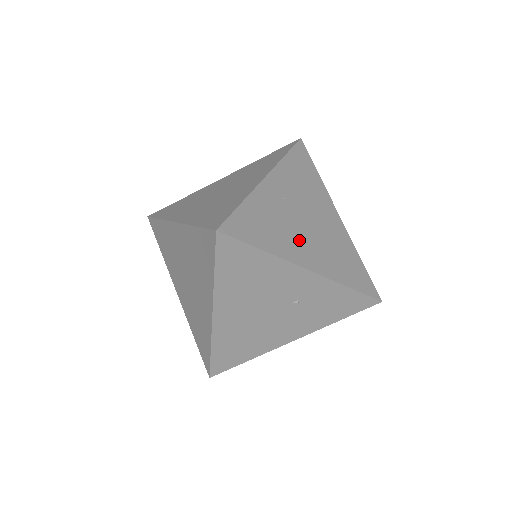
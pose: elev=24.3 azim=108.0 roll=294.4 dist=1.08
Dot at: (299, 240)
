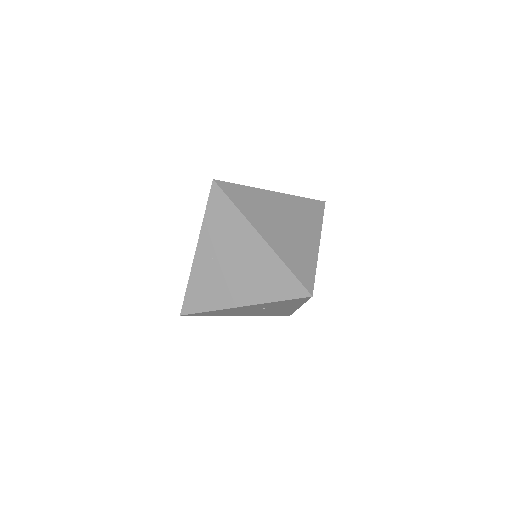
Dot at: (230, 287)
